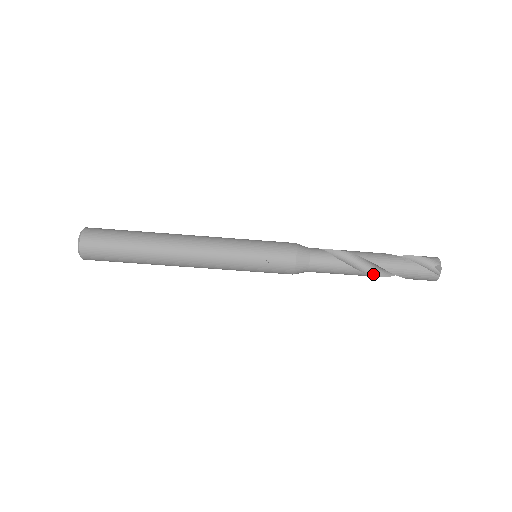
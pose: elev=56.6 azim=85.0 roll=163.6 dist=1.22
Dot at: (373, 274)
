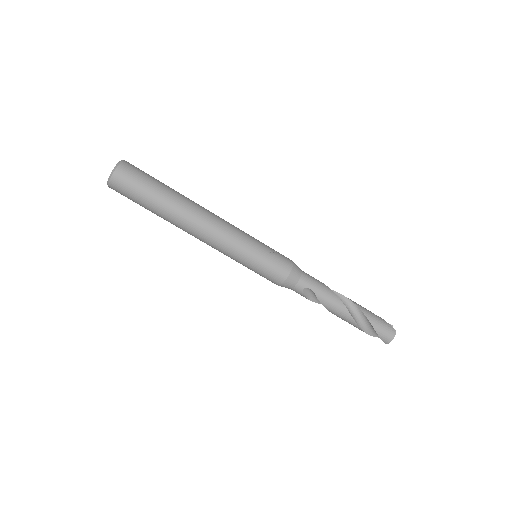
Dot at: (347, 310)
